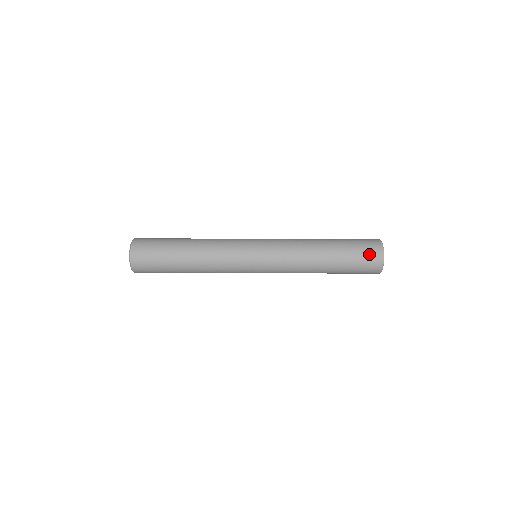
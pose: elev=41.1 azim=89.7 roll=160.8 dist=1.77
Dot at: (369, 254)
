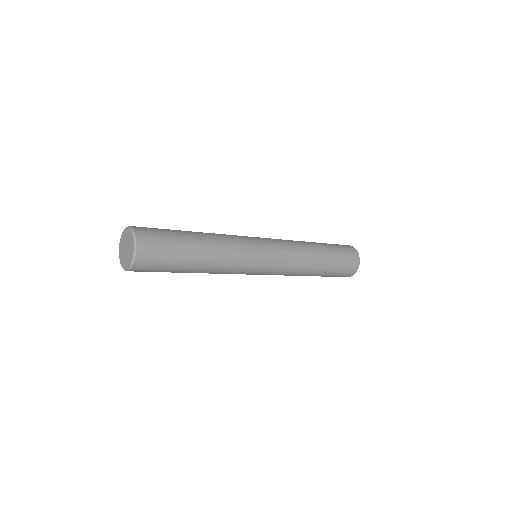
Dot at: (345, 274)
